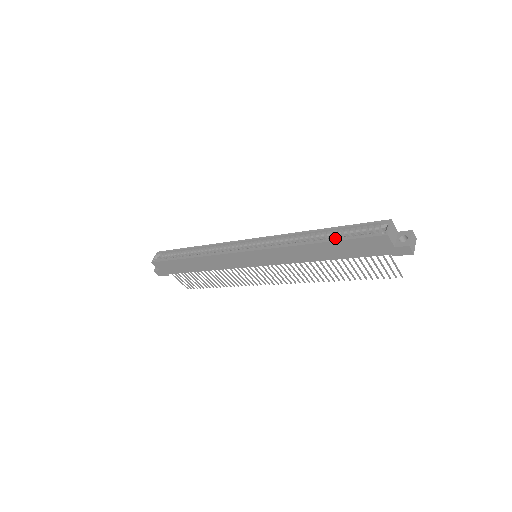
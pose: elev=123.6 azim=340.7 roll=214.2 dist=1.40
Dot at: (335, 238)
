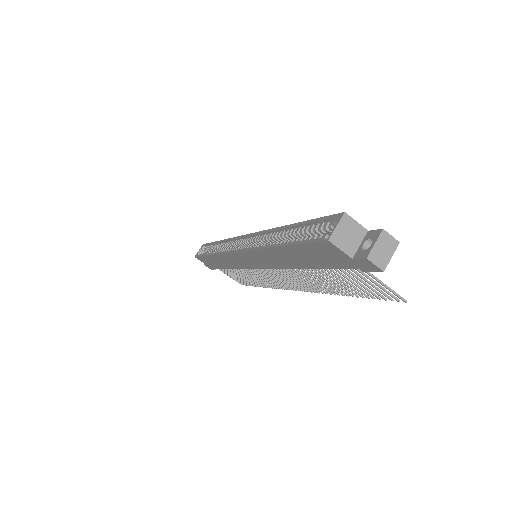
Dot at: occluded
